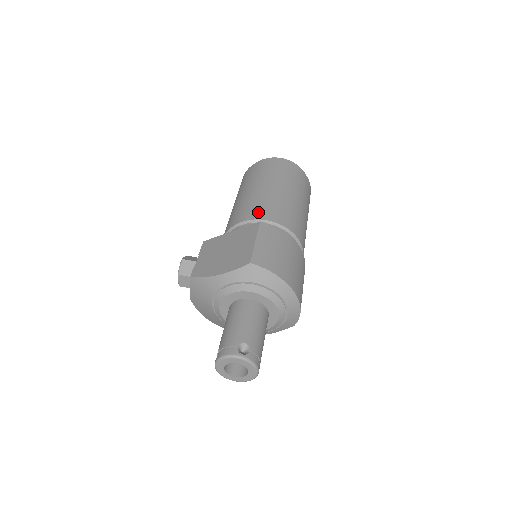
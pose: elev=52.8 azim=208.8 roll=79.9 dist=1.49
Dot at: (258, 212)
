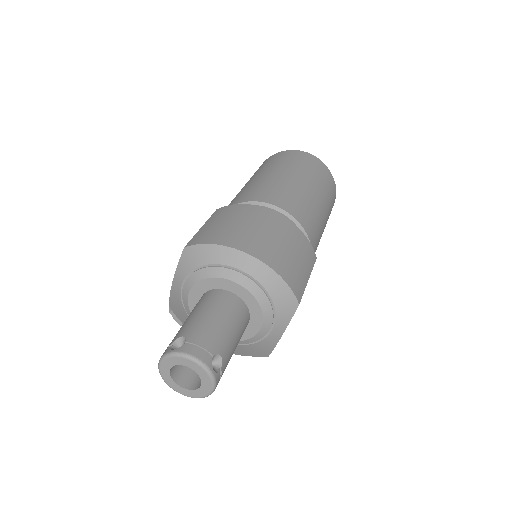
Dot at: occluded
